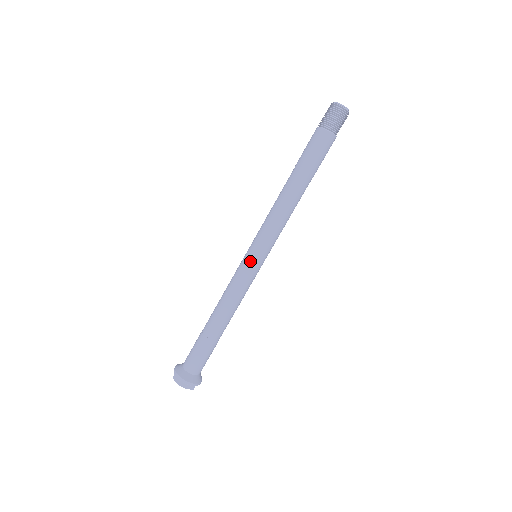
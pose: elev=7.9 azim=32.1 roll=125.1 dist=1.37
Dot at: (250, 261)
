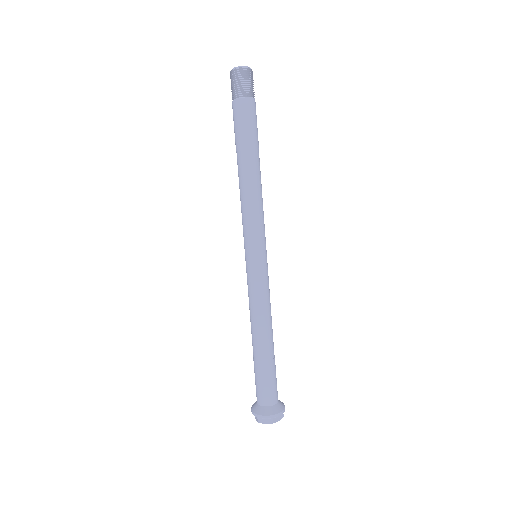
Dot at: (247, 263)
